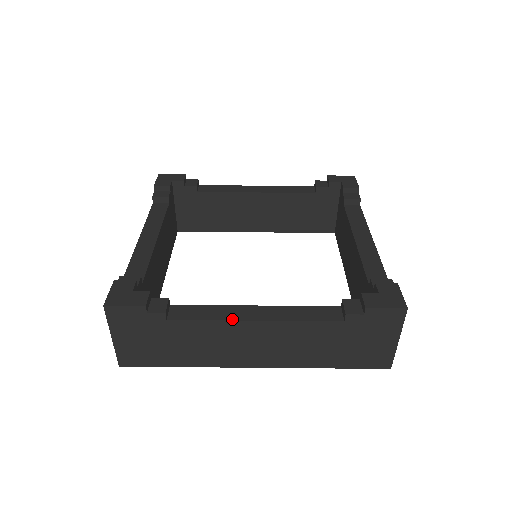
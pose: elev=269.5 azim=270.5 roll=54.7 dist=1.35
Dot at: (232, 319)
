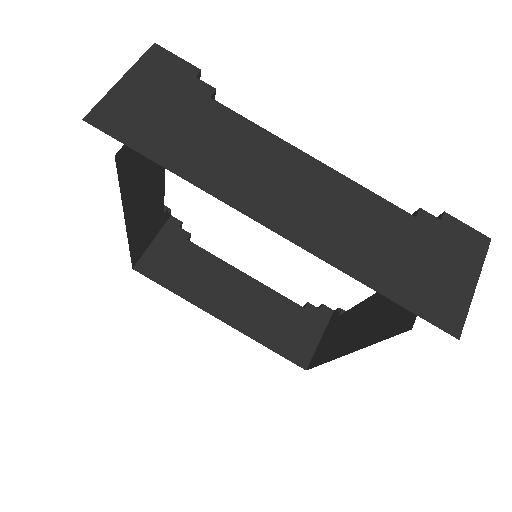
Dot at: (285, 142)
